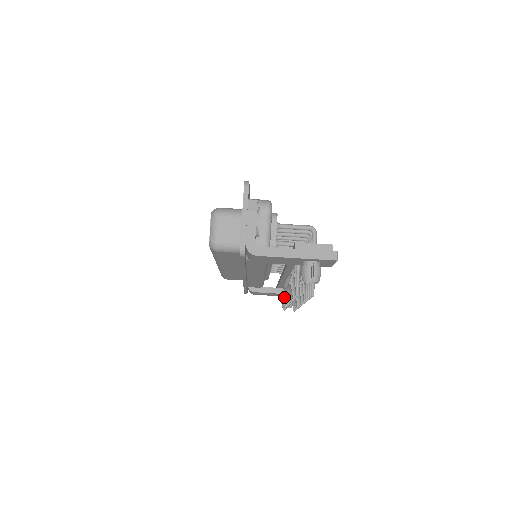
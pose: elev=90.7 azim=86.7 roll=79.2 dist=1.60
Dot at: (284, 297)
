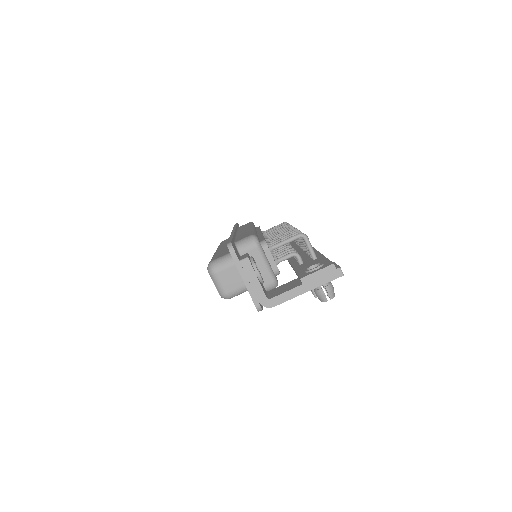
Dot at: occluded
